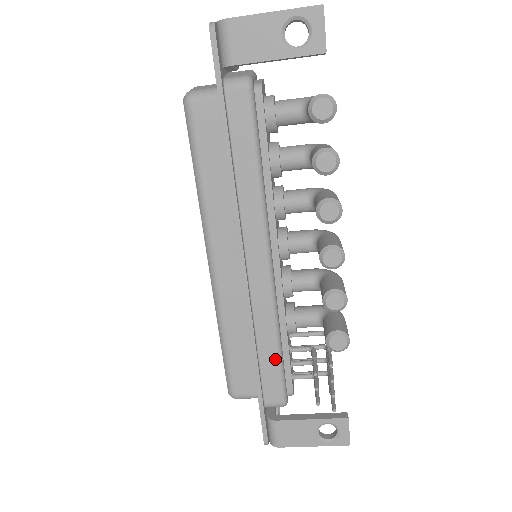
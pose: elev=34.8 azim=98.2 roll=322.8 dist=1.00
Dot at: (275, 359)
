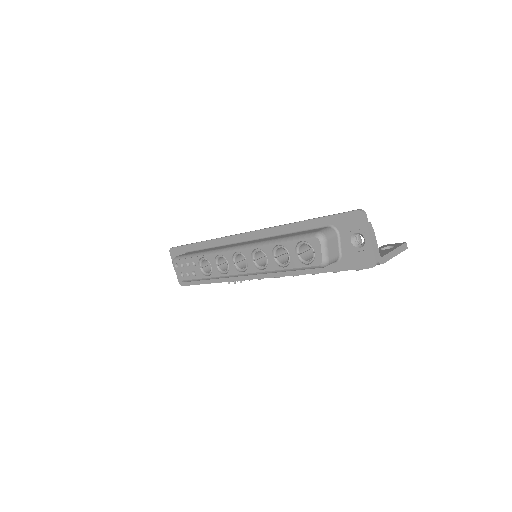
Dot at: occluded
